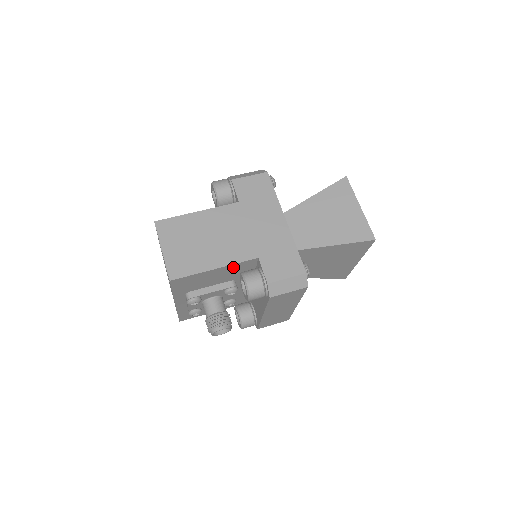
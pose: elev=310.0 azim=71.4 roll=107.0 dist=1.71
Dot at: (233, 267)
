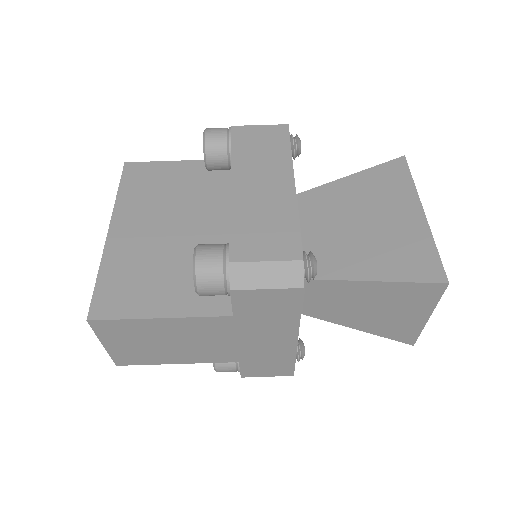
Dot at: occluded
